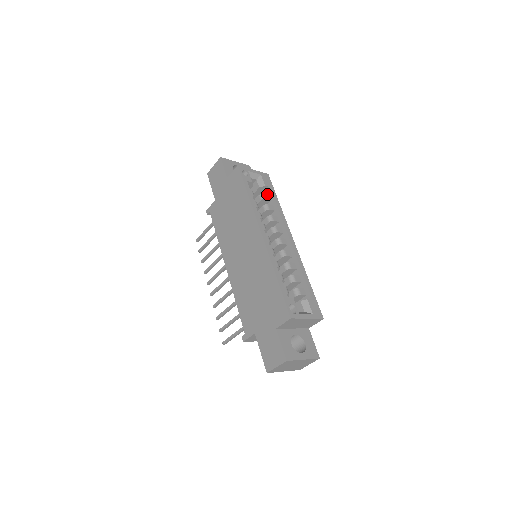
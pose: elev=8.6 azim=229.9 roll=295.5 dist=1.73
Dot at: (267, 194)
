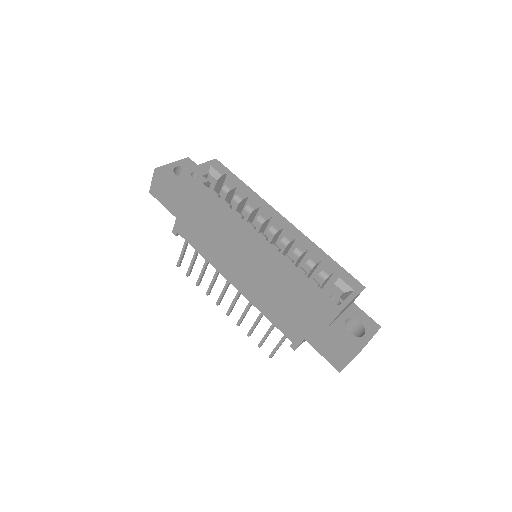
Dot at: (229, 183)
